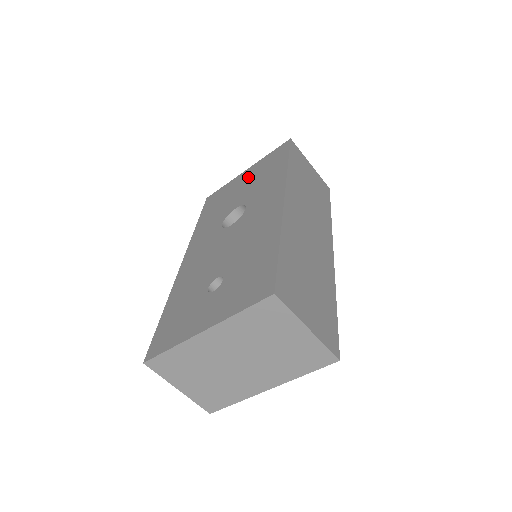
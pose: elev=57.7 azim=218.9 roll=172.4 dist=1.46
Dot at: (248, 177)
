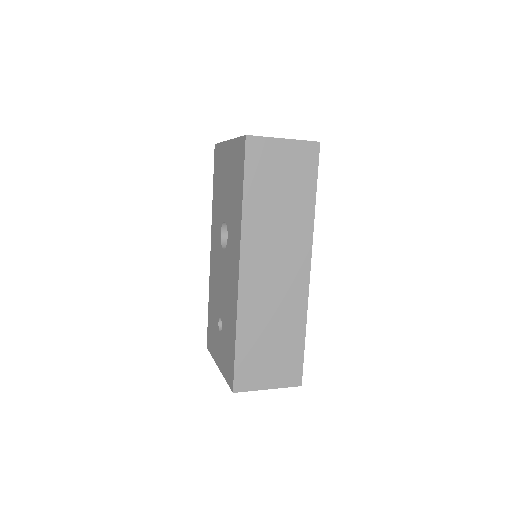
Dot at: (228, 167)
